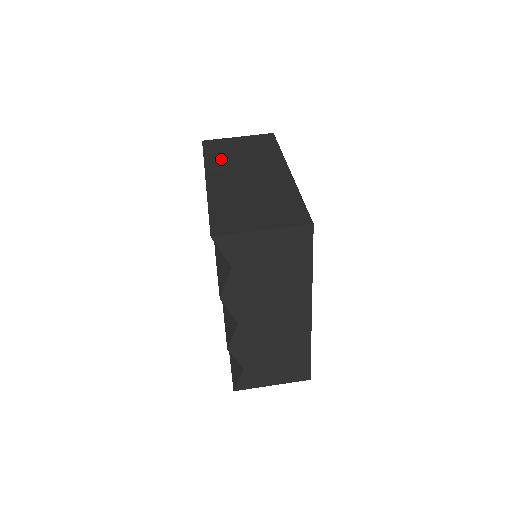
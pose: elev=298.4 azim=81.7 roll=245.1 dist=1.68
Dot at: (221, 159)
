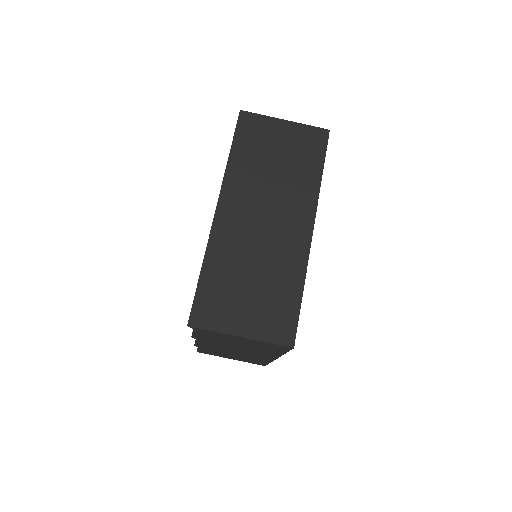
Dot at: (247, 168)
